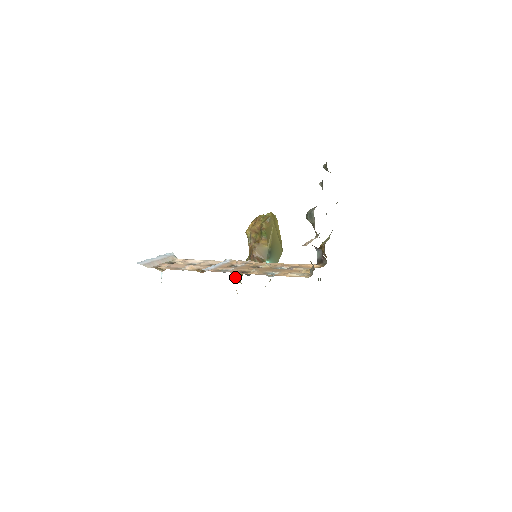
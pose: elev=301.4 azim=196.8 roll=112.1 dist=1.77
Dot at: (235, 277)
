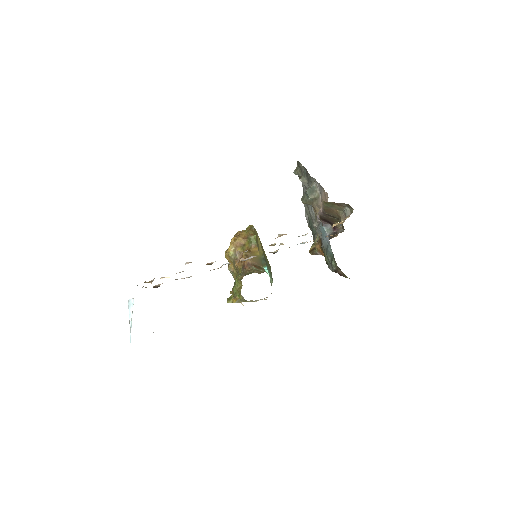
Dot at: (227, 300)
